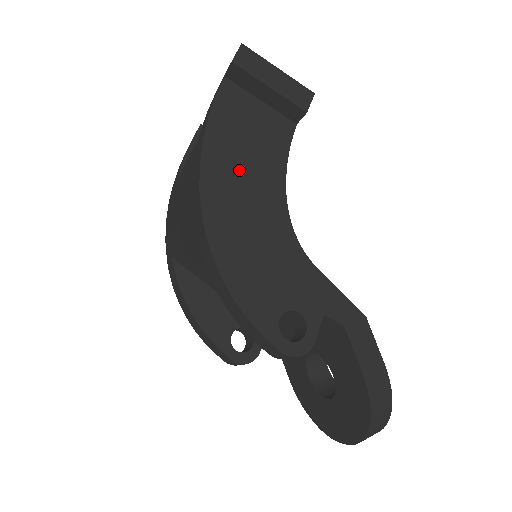
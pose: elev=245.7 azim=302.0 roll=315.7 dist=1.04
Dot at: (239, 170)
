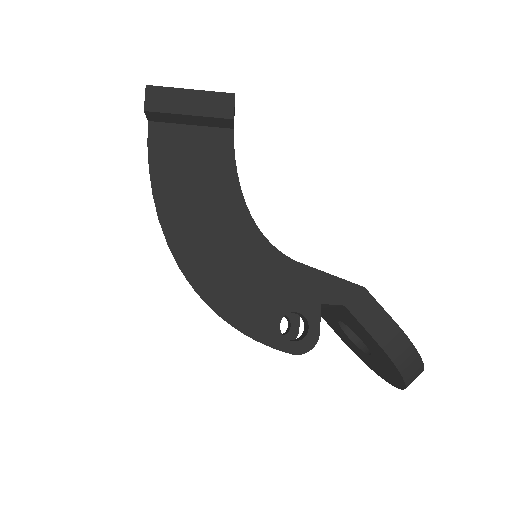
Dot at: (195, 207)
